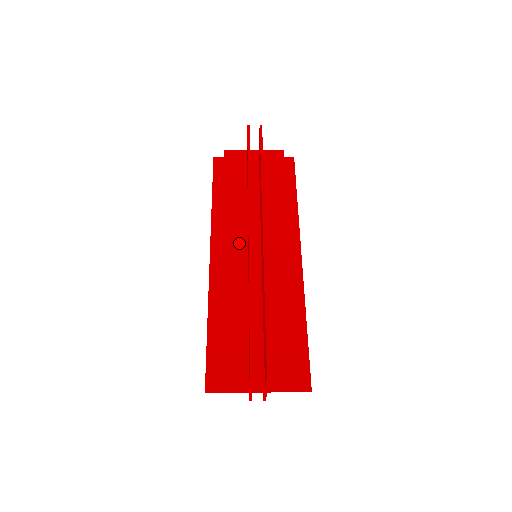
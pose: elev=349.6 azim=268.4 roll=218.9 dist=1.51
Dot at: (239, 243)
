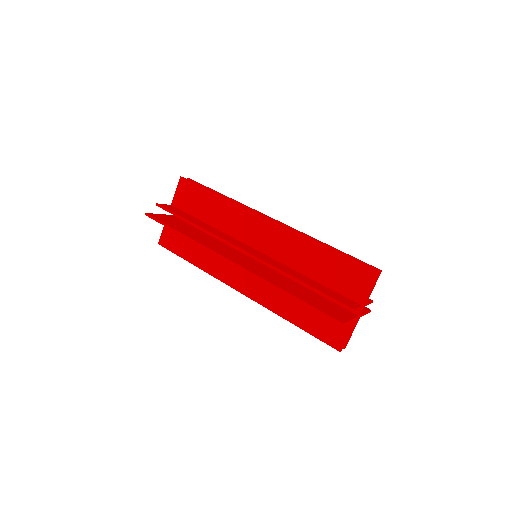
Dot at: (244, 245)
